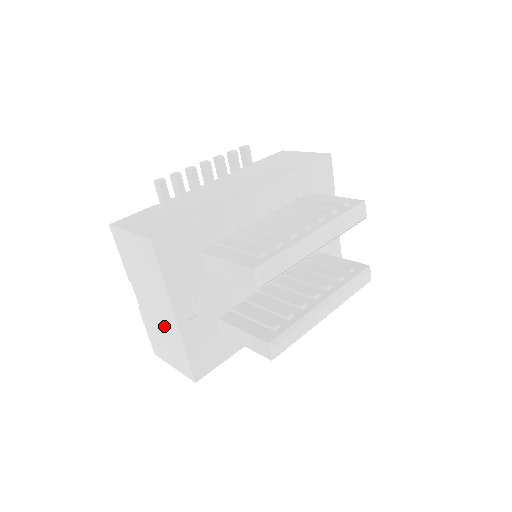
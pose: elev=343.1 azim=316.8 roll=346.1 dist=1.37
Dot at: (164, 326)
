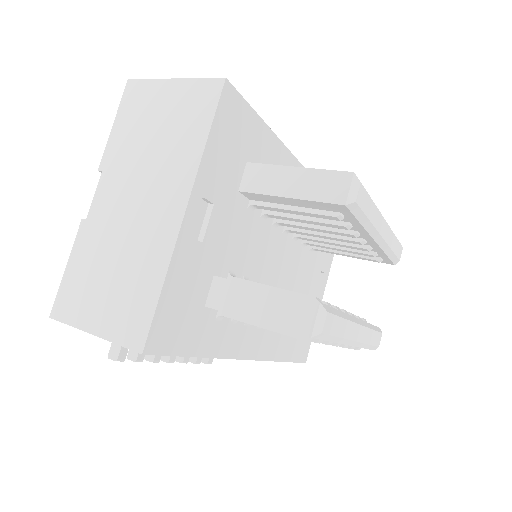
Dot at: (135, 239)
